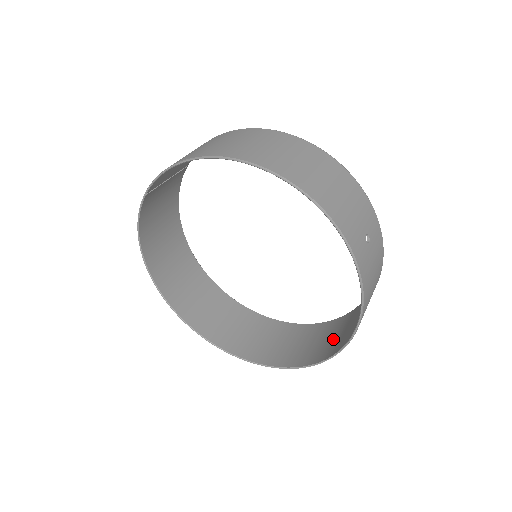
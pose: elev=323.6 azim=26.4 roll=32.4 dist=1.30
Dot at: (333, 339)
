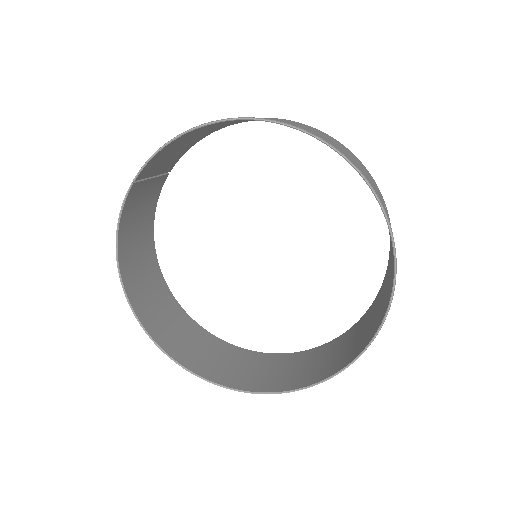
Dot at: (349, 346)
